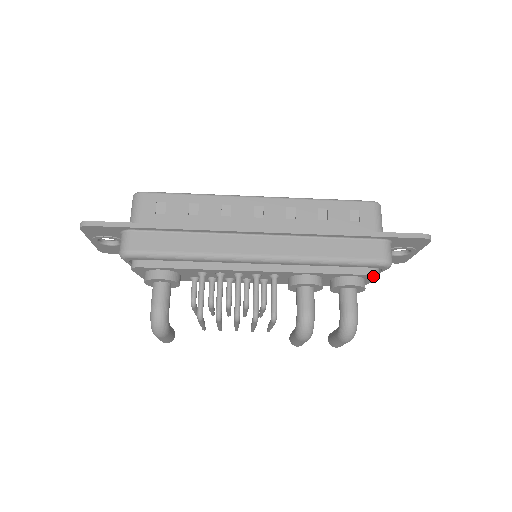
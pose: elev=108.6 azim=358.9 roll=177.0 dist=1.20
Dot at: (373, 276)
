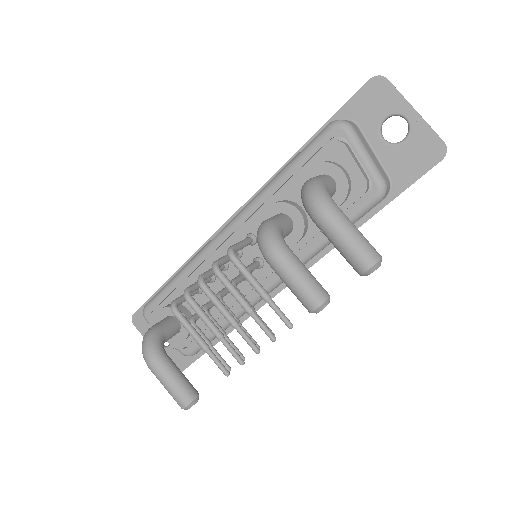
Dot at: (332, 147)
